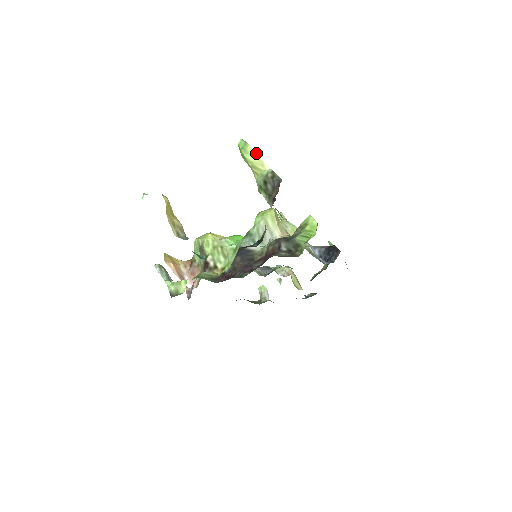
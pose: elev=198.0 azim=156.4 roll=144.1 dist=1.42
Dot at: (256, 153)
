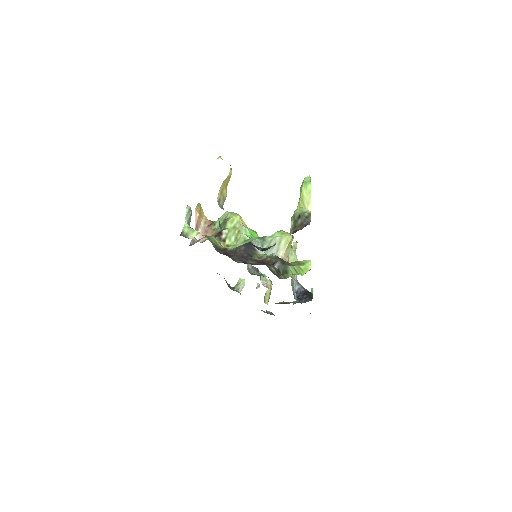
Dot at: occluded
